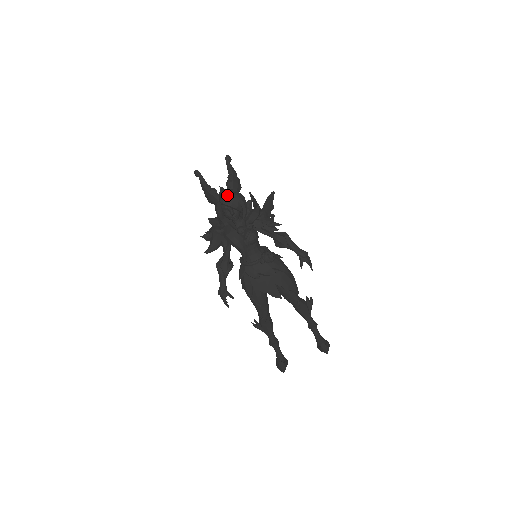
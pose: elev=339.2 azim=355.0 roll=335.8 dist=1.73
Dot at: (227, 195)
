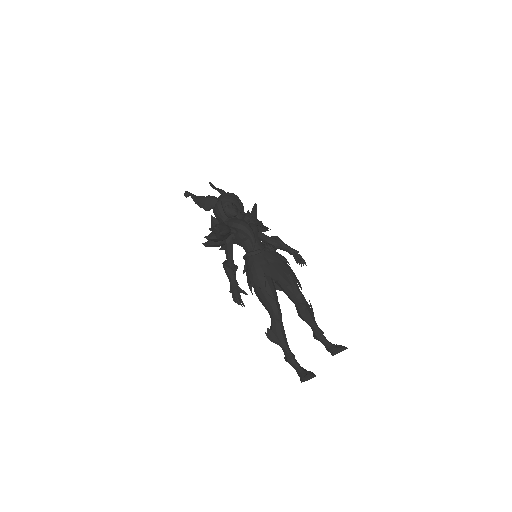
Dot at: (226, 193)
